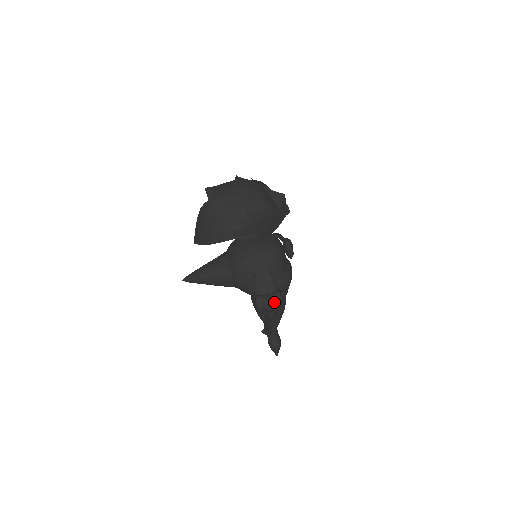
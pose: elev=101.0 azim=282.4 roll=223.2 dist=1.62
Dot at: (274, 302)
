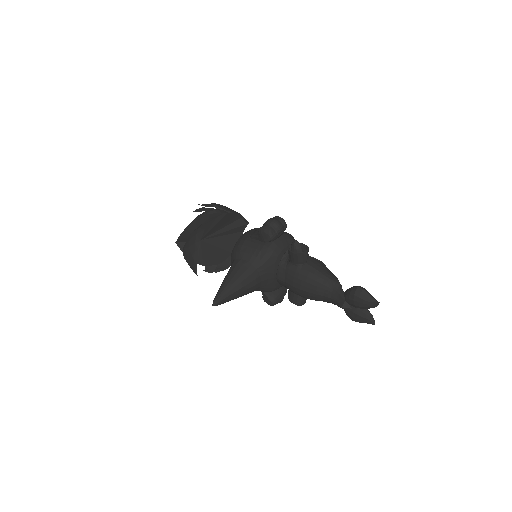
Dot at: (272, 218)
